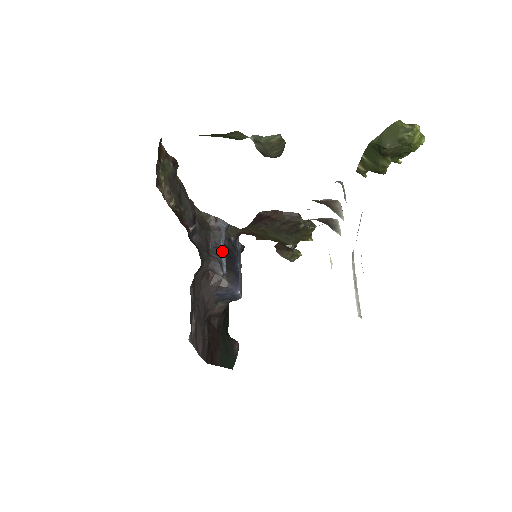
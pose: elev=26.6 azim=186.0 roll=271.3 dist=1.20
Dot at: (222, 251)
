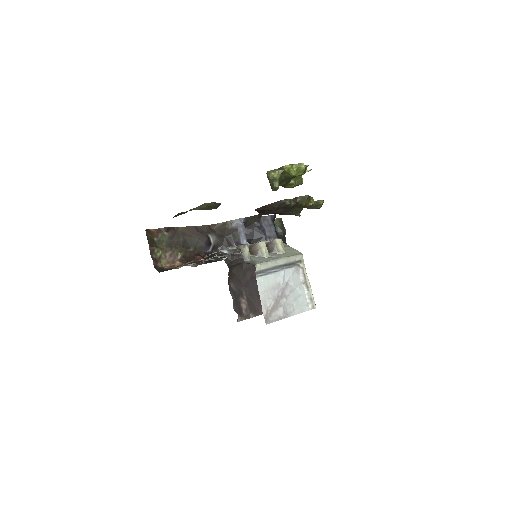
Dot at: occluded
